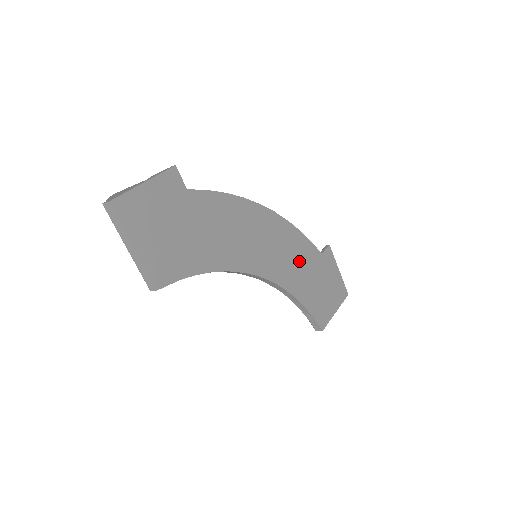
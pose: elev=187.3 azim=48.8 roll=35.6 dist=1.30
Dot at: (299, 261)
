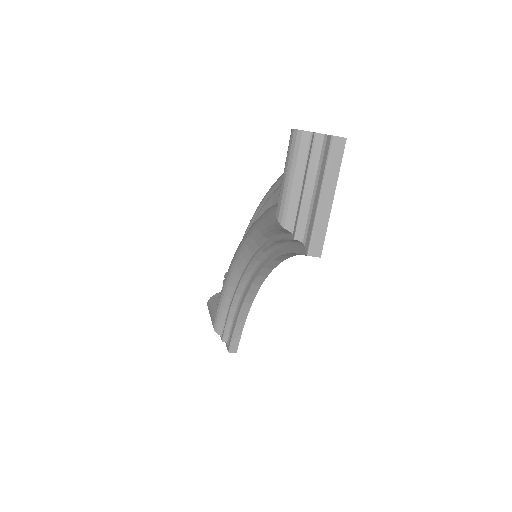
Dot at: occluded
